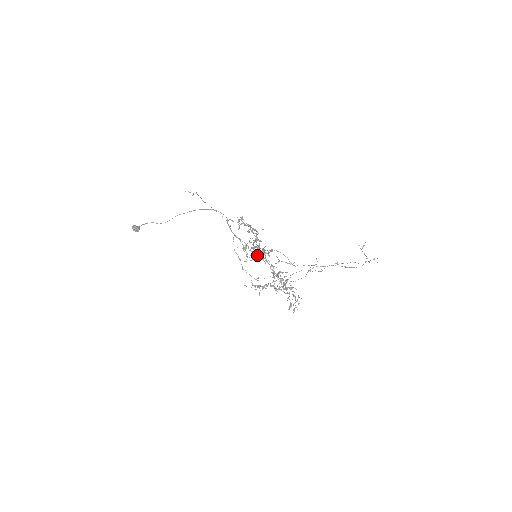
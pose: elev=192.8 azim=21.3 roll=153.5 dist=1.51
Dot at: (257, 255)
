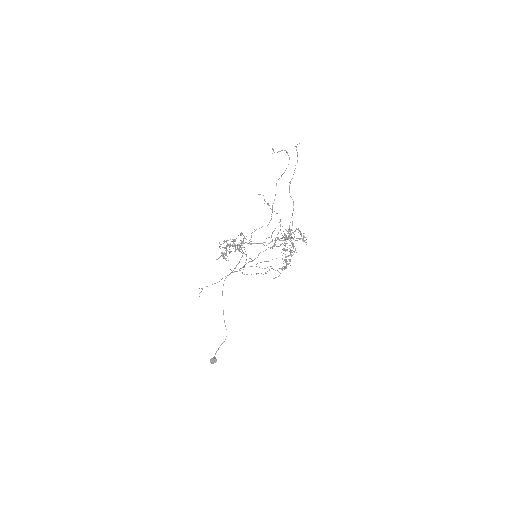
Dot at: occluded
